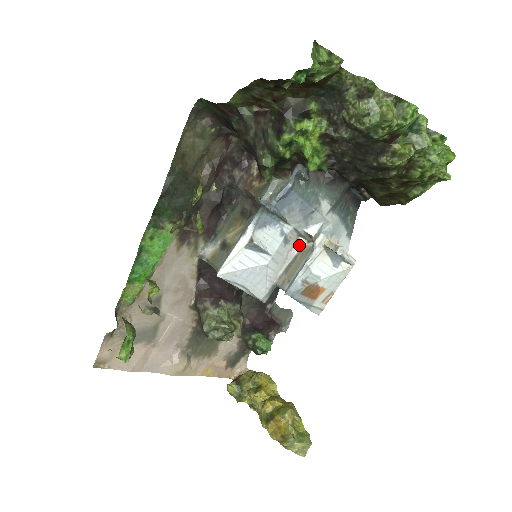
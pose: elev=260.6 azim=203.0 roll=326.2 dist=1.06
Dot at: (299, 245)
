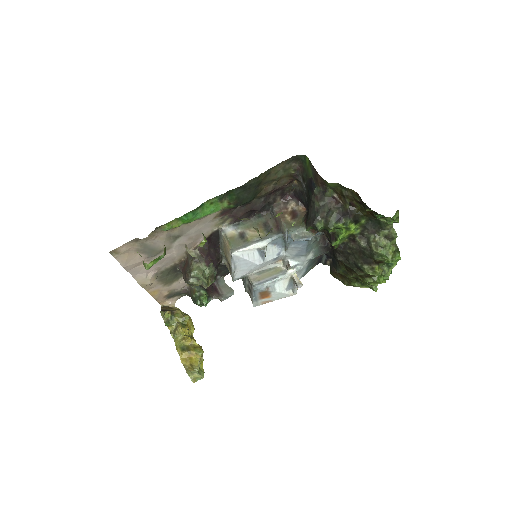
Dot at: (277, 264)
